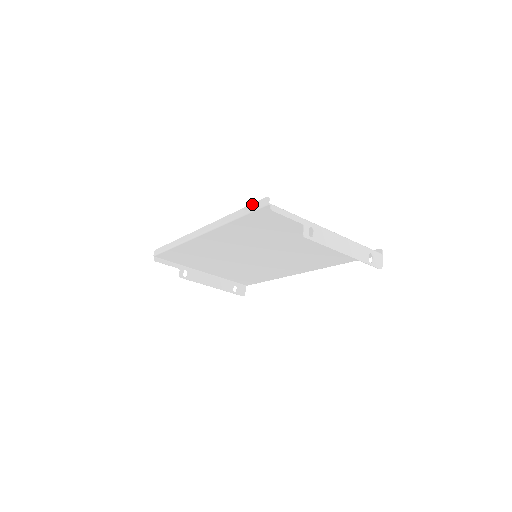
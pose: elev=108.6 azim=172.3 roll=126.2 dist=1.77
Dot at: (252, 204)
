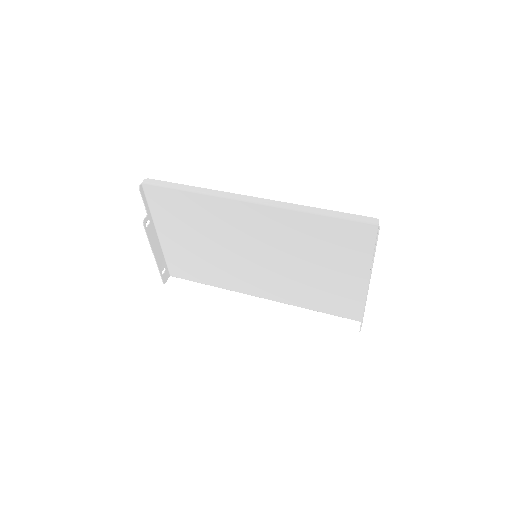
Dot at: (352, 214)
